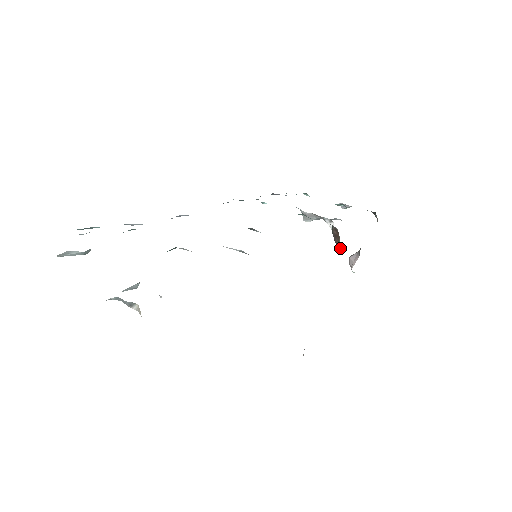
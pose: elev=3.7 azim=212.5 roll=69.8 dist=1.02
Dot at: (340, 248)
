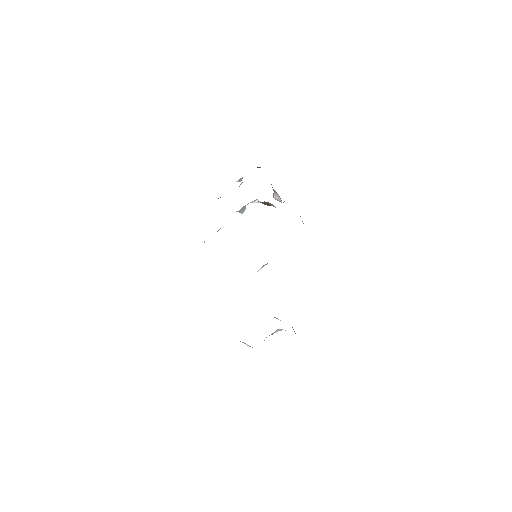
Dot at: (273, 205)
